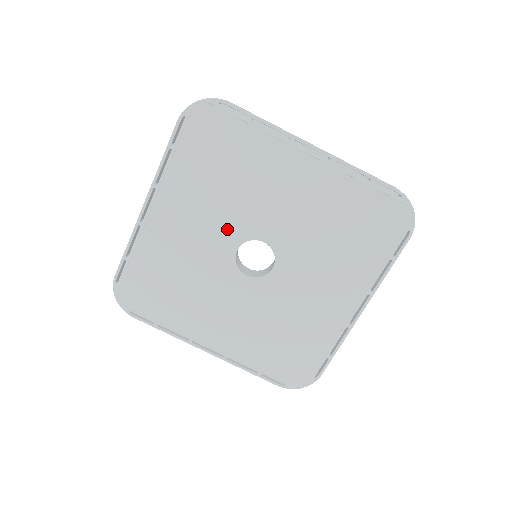
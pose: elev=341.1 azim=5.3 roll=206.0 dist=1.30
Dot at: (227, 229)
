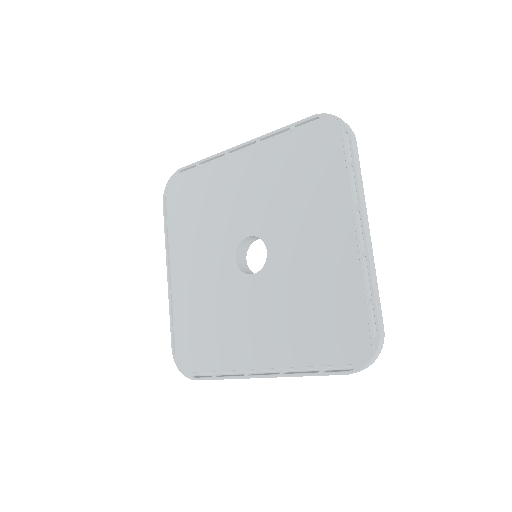
Dot at: (221, 248)
